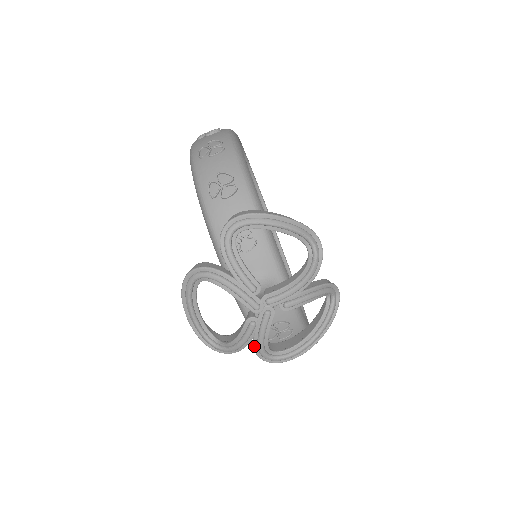
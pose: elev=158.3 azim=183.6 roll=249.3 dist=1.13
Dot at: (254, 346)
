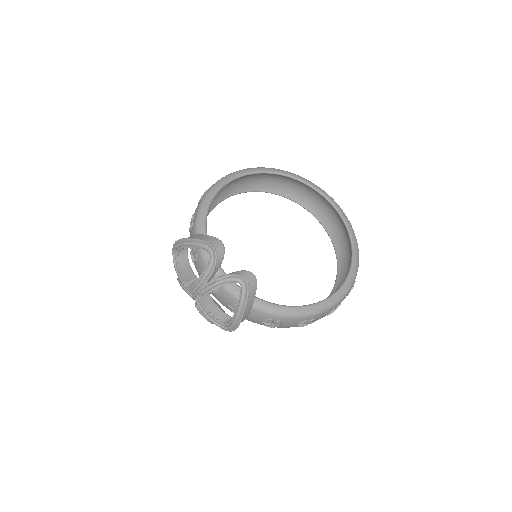
Dot at: (210, 320)
